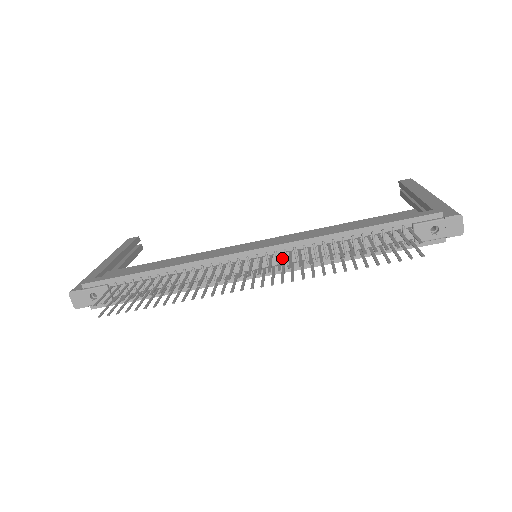
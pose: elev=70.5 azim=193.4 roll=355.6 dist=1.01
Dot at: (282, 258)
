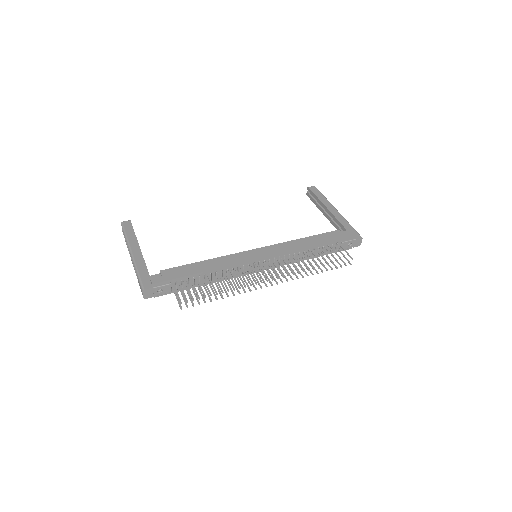
Dot at: (277, 261)
